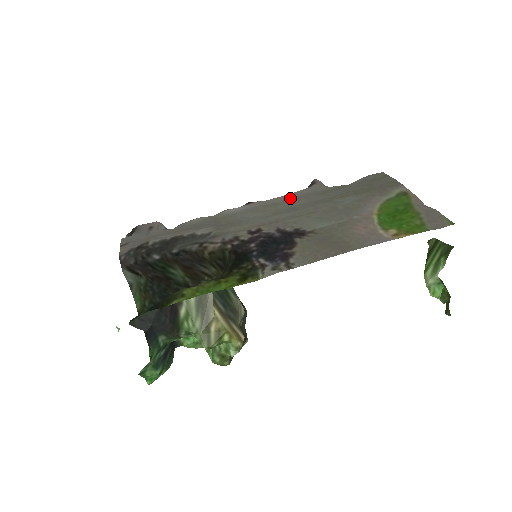
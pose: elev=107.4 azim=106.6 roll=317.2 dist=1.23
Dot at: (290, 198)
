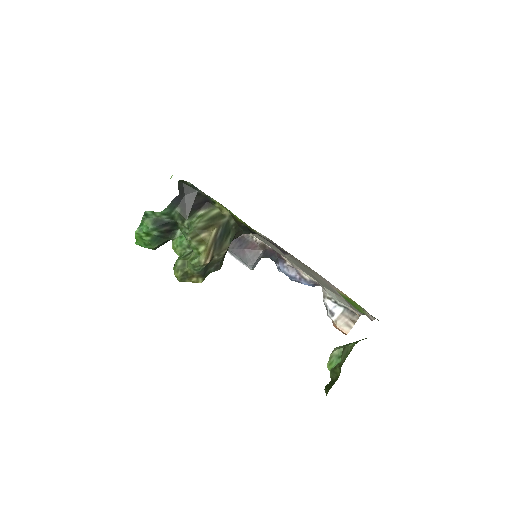
Dot at: (300, 268)
